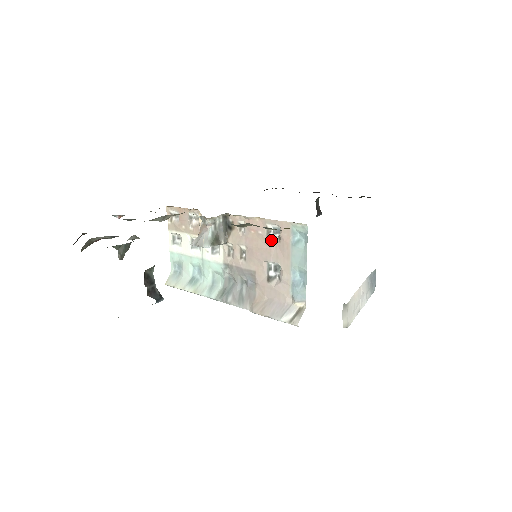
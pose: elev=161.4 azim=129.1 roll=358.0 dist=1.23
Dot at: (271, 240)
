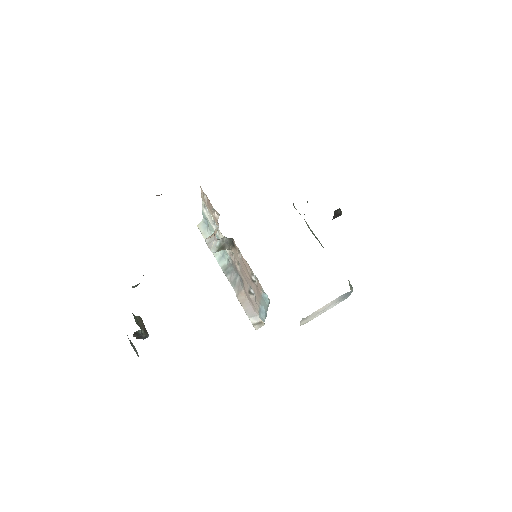
Dot at: (252, 280)
